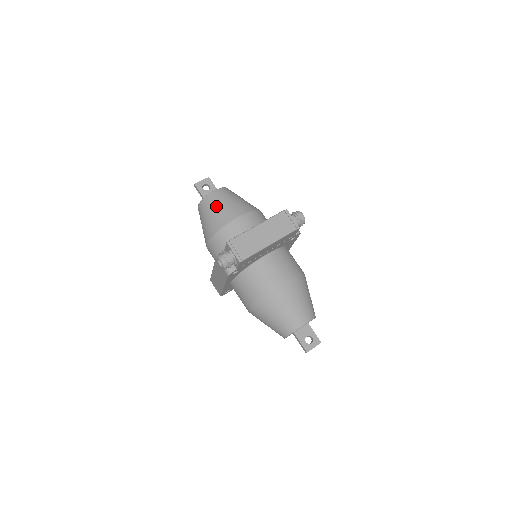
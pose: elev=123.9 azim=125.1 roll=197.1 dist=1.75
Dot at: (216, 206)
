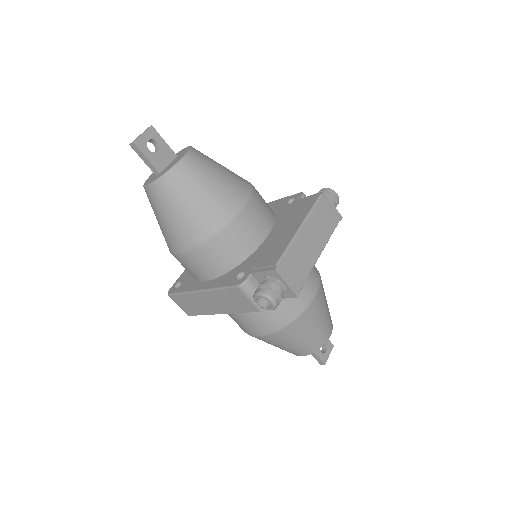
Dot at: (199, 189)
